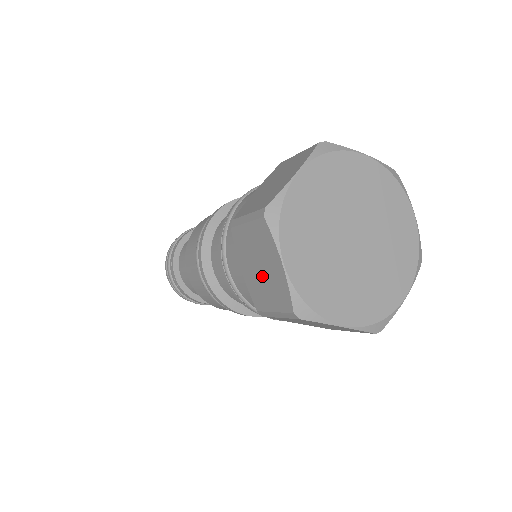
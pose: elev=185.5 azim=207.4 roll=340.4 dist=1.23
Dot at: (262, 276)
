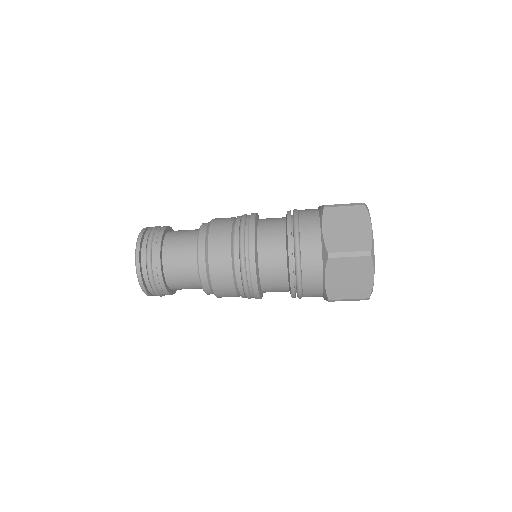
Dot at: (347, 232)
